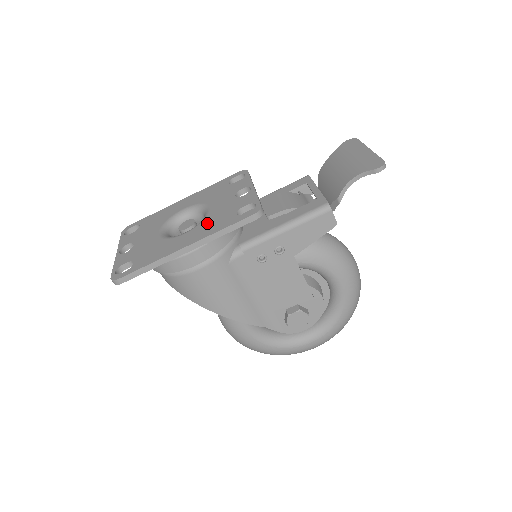
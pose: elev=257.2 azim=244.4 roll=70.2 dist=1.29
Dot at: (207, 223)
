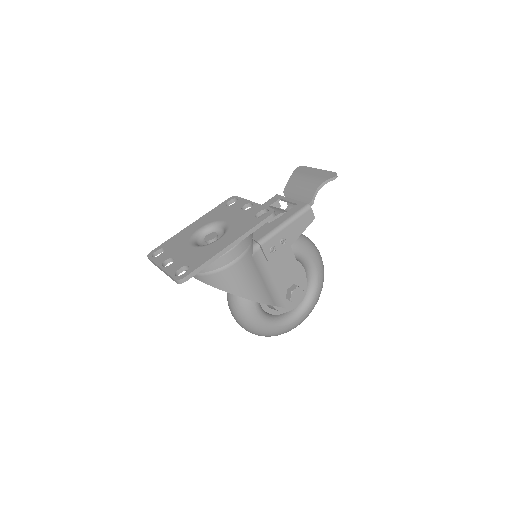
Dot at: (235, 228)
